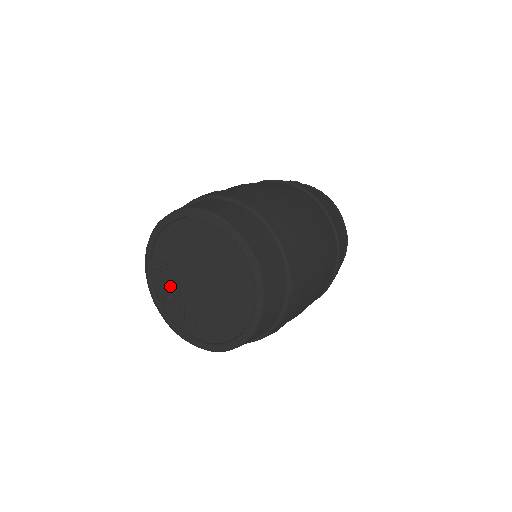
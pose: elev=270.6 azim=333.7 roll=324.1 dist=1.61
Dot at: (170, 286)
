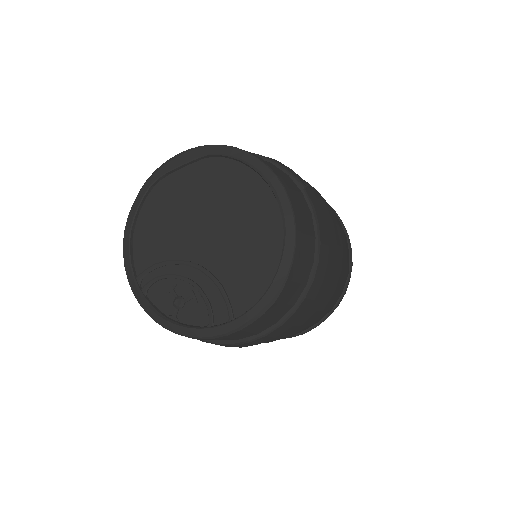
Dot at: (173, 285)
